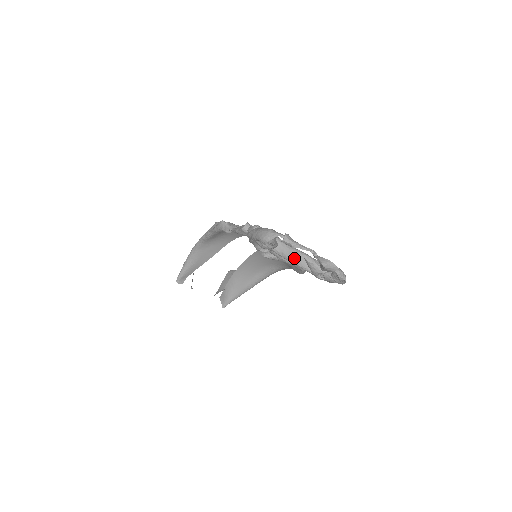
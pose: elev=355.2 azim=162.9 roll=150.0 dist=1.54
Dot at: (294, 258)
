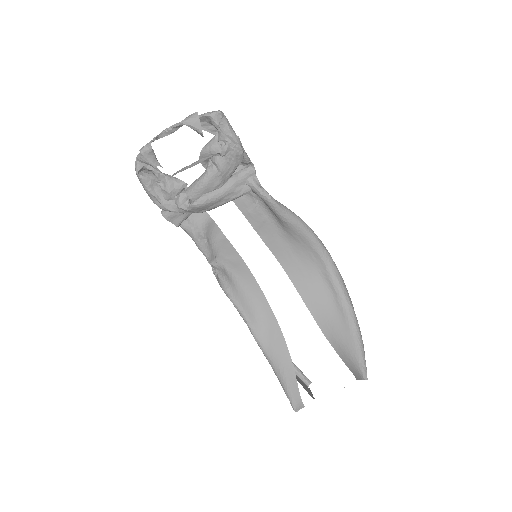
Dot at: occluded
